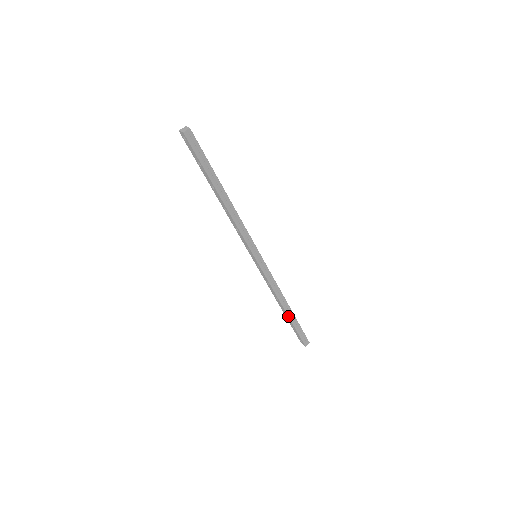
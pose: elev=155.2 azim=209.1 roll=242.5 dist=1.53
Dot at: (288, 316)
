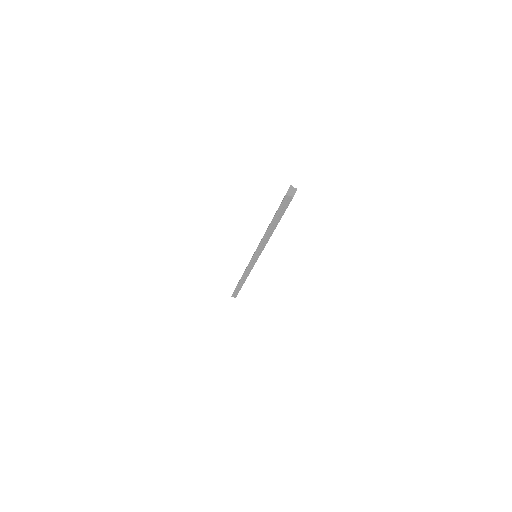
Dot at: (238, 283)
